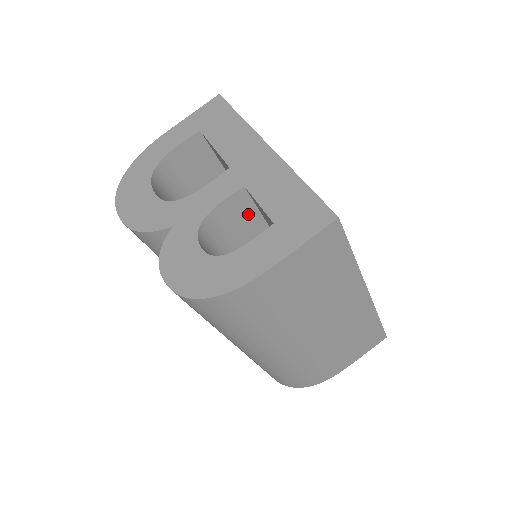
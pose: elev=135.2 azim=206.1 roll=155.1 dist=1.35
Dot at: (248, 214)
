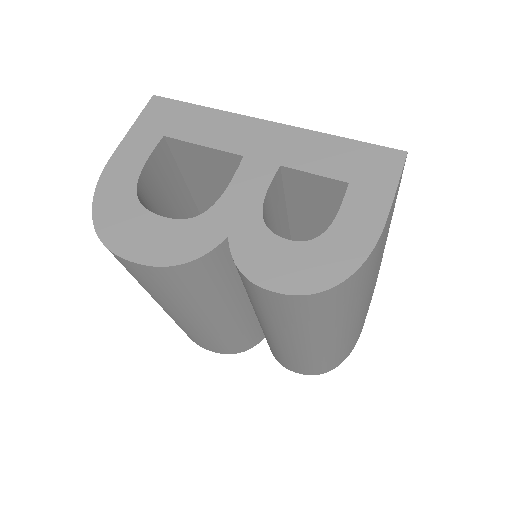
Dot at: (278, 199)
